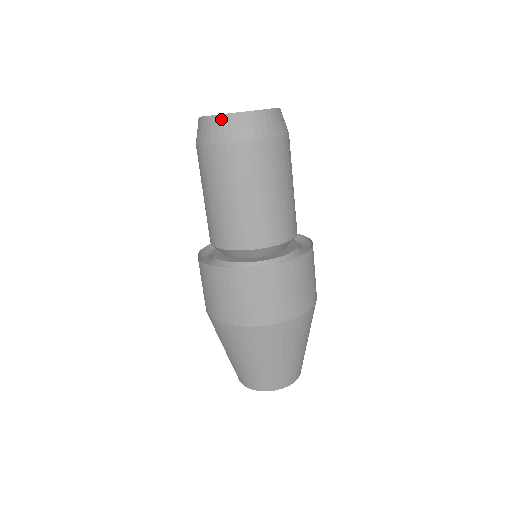
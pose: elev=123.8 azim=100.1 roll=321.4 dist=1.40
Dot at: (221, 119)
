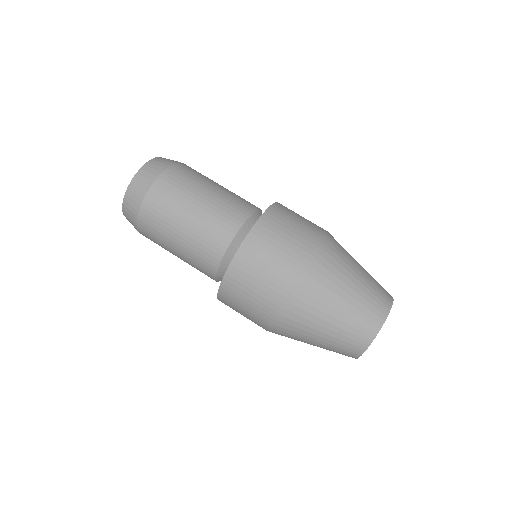
Dot at: (131, 187)
